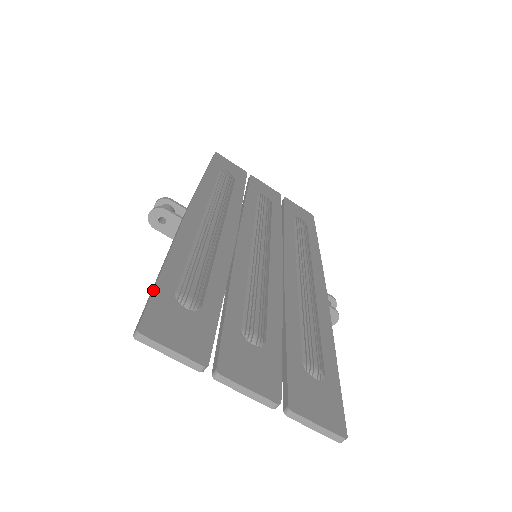
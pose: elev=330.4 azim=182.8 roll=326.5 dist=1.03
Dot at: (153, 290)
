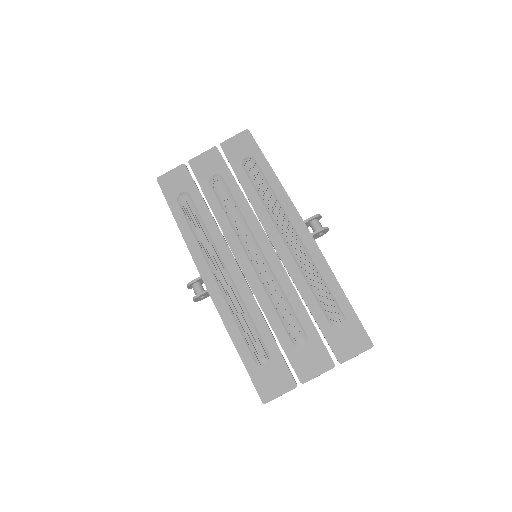
Dot at: occluded
